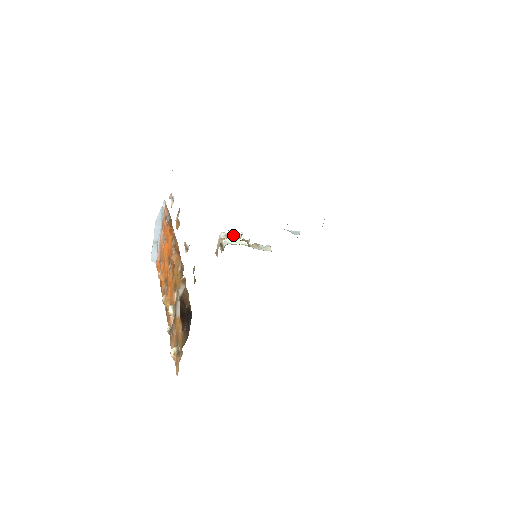
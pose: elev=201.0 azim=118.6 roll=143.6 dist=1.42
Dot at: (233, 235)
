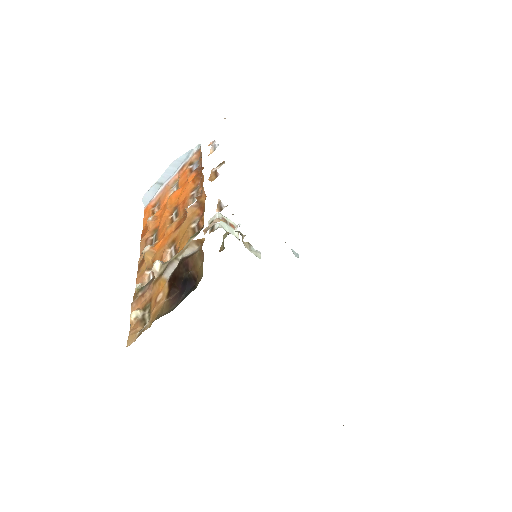
Dot at: (229, 222)
